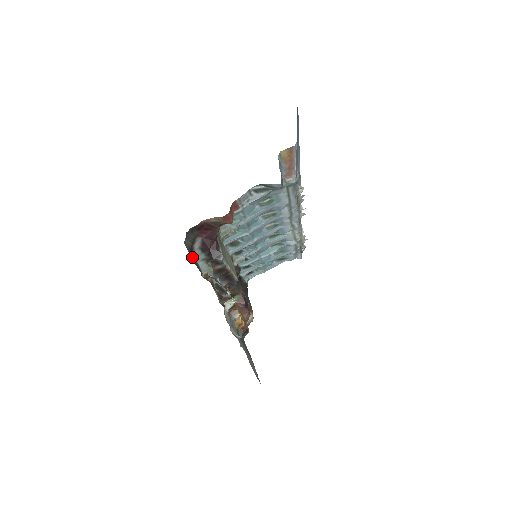
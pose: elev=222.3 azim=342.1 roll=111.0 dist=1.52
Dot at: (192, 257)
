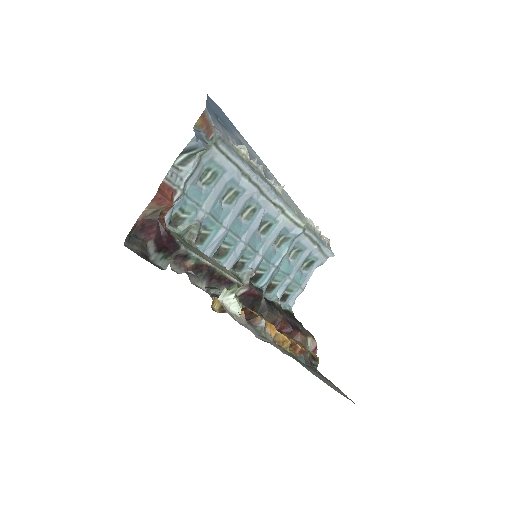
Dot at: (144, 258)
